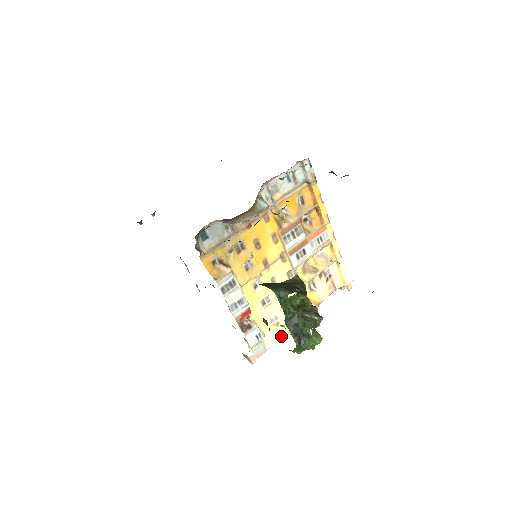
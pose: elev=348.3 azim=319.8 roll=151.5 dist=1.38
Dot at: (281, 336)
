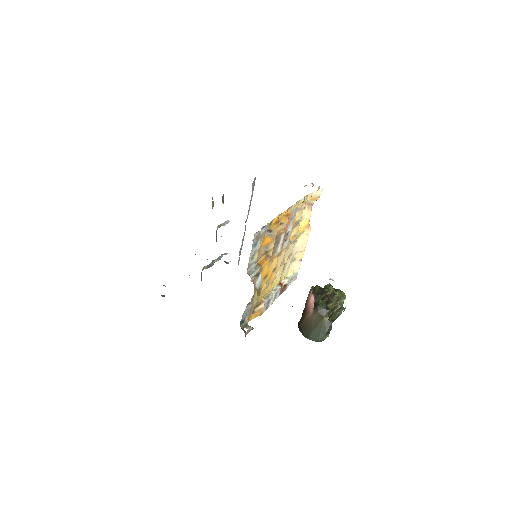
Dot at: (300, 260)
